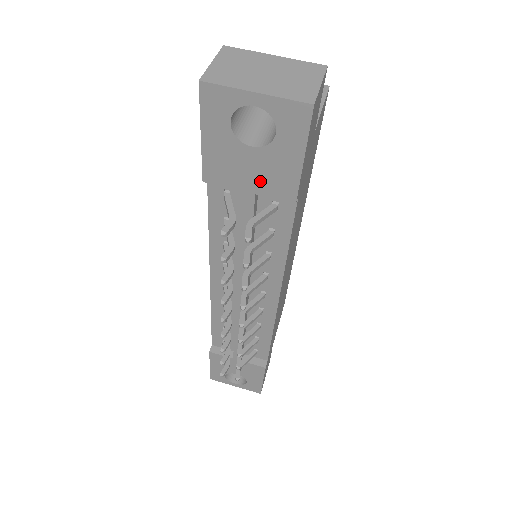
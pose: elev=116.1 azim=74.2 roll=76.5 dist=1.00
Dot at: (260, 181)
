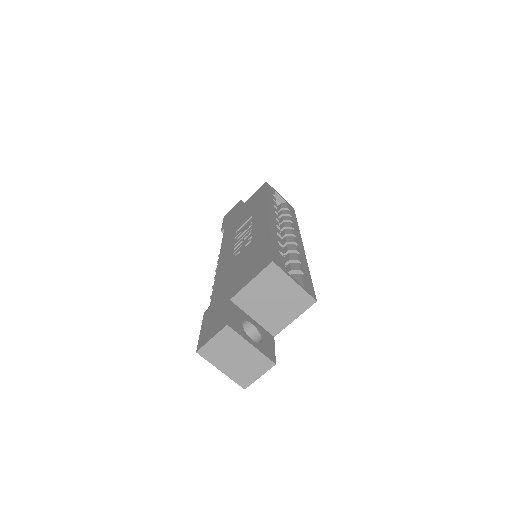
Dot at: occluded
